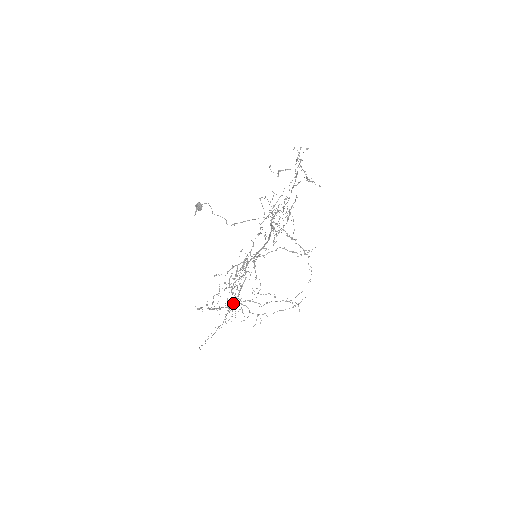
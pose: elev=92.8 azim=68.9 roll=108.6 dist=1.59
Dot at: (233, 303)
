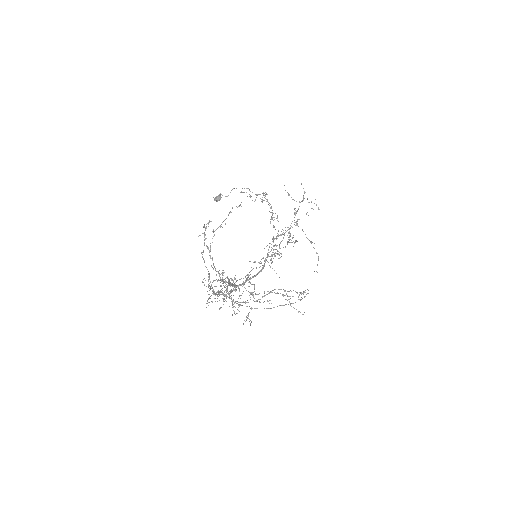
Dot at: (224, 281)
